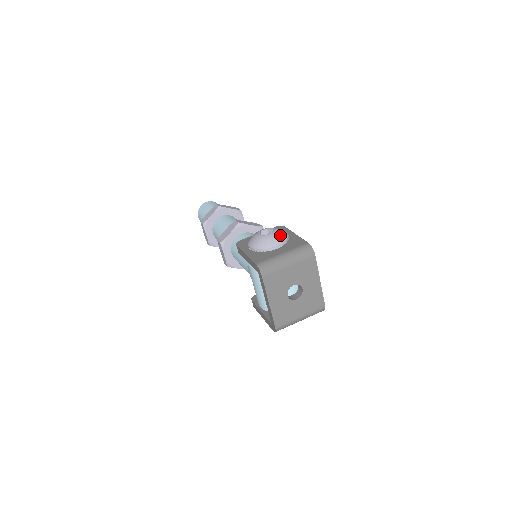
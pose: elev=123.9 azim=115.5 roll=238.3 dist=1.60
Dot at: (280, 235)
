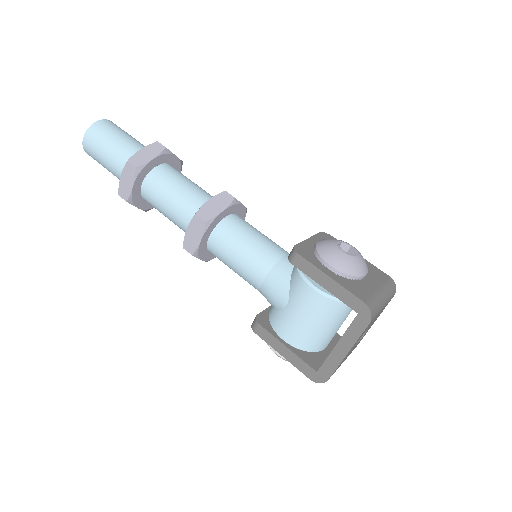
Dot at: occluded
